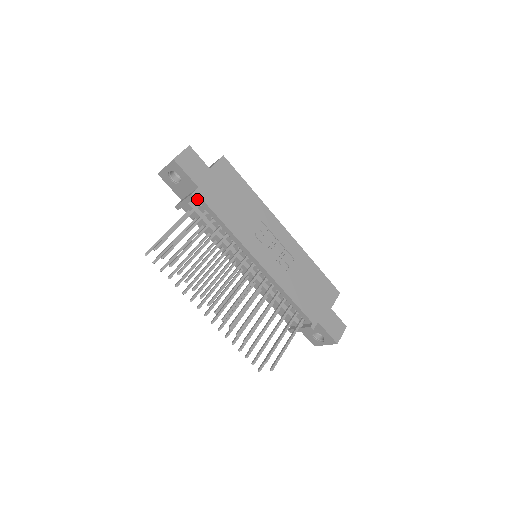
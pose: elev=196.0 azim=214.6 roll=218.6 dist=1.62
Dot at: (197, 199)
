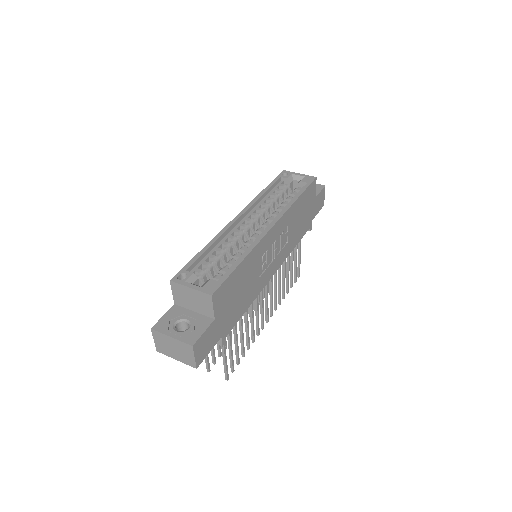
Dot at: occluded
